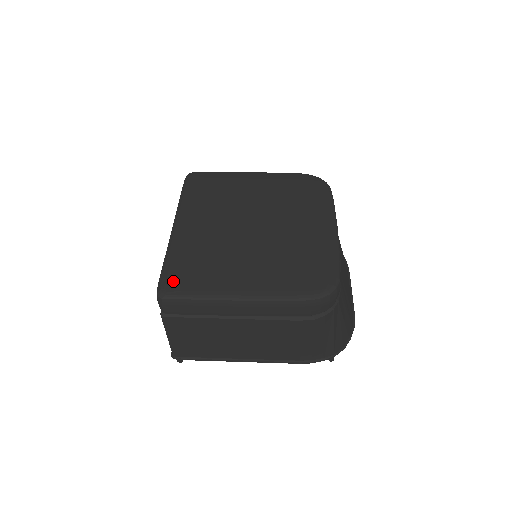
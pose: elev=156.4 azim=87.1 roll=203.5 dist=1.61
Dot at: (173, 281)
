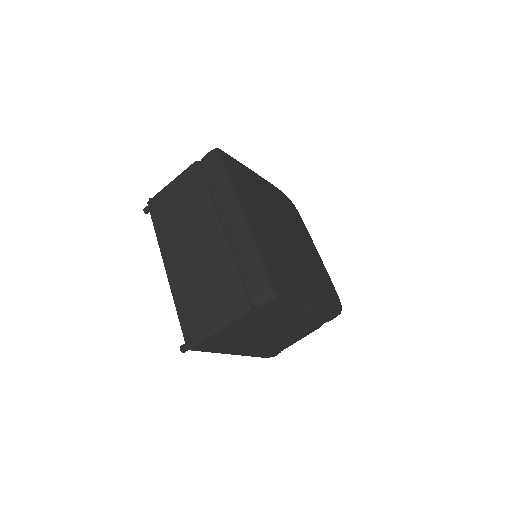
Dot at: (277, 279)
